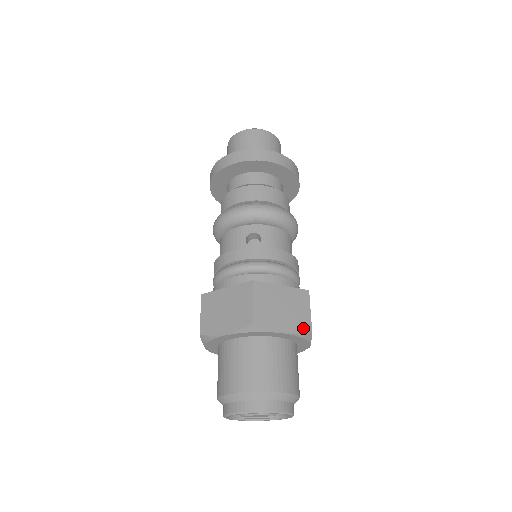
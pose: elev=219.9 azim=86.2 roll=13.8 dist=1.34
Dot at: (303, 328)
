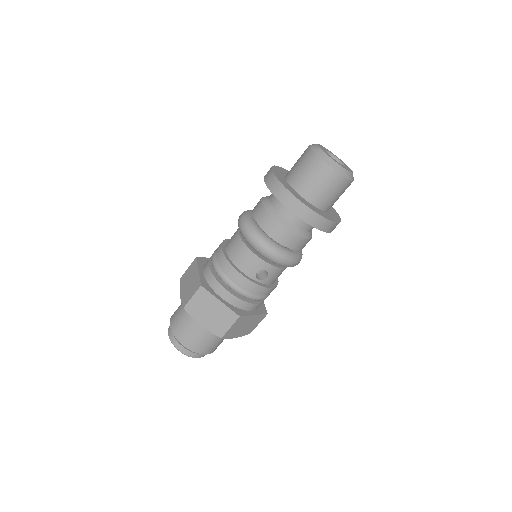
Dot at: (246, 334)
